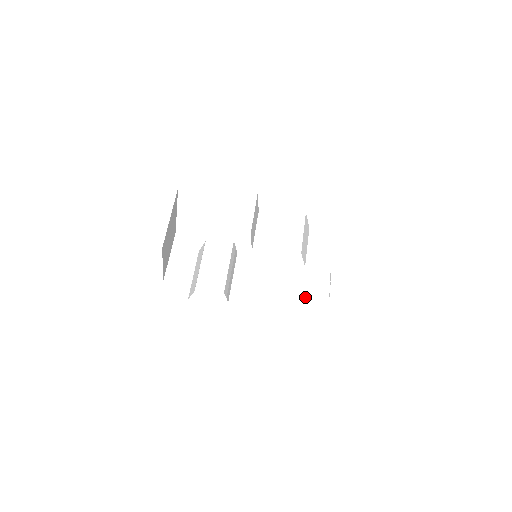
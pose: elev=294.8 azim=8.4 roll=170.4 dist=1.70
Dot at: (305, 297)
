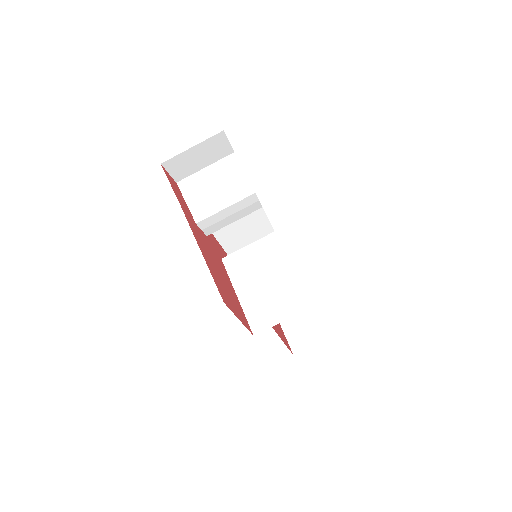
Dot at: occluded
